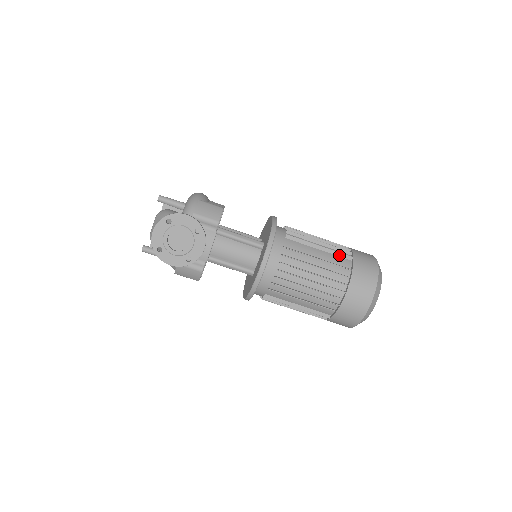
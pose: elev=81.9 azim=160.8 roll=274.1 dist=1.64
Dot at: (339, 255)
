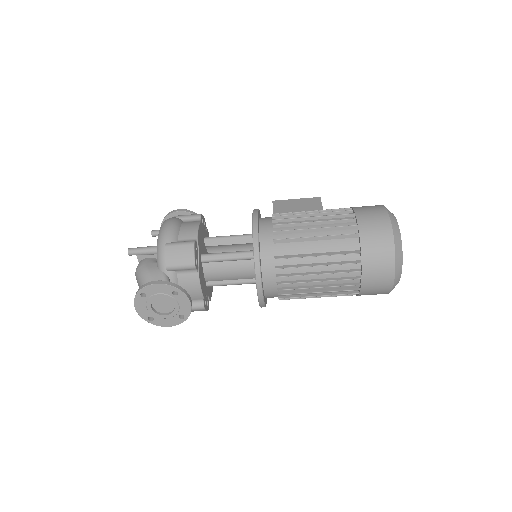
Dot at: (342, 237)
